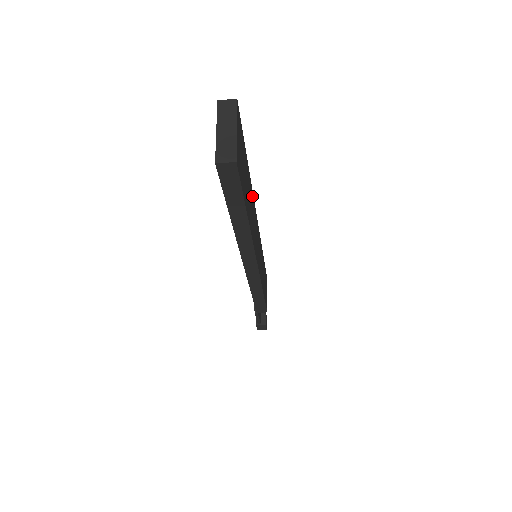
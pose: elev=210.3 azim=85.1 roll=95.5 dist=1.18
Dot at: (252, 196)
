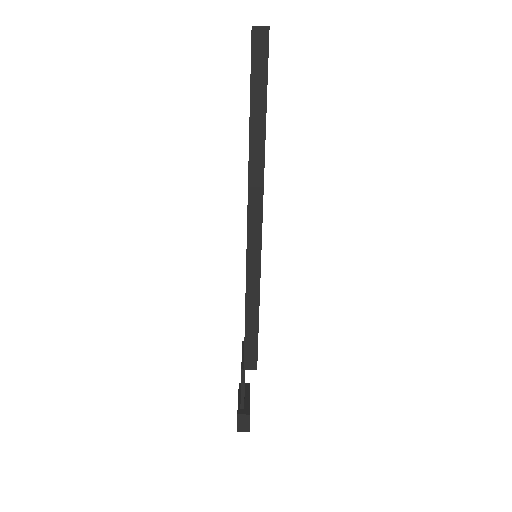
Dot at: occluded
